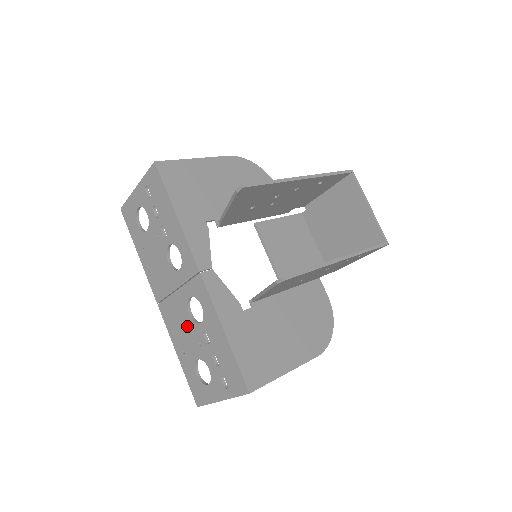
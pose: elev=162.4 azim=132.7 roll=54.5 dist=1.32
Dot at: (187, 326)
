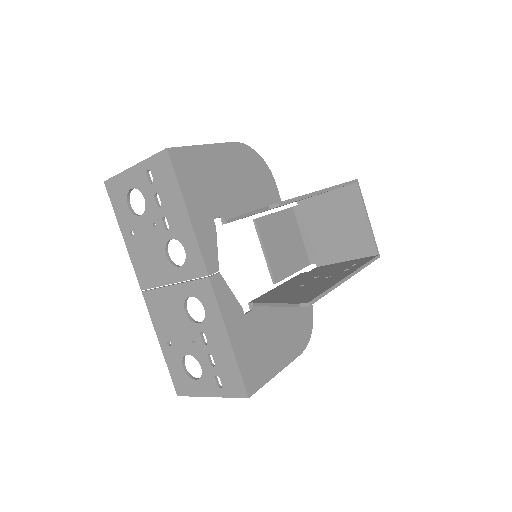
Dot at: (180, 322)
